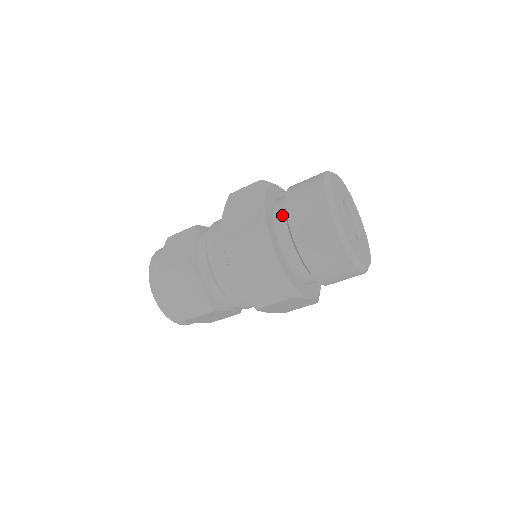
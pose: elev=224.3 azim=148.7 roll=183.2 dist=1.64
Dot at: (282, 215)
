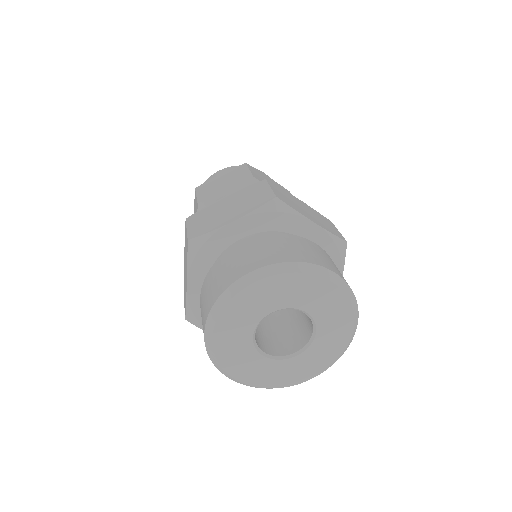
Dot at: occluded
